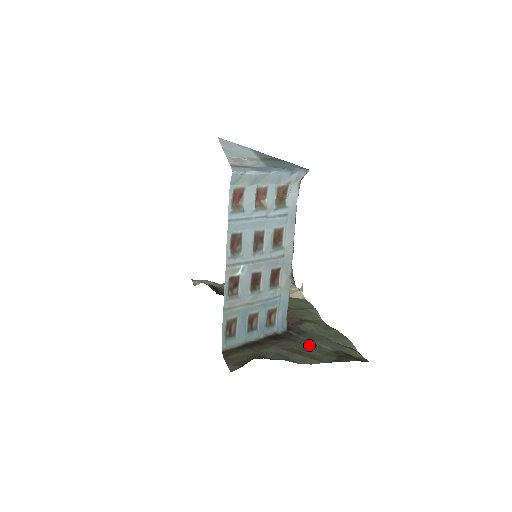
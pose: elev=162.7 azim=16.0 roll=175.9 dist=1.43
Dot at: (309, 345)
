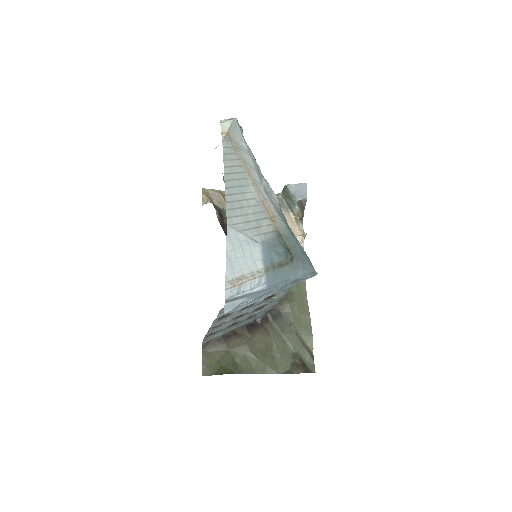
Dot at: (276, 341)
